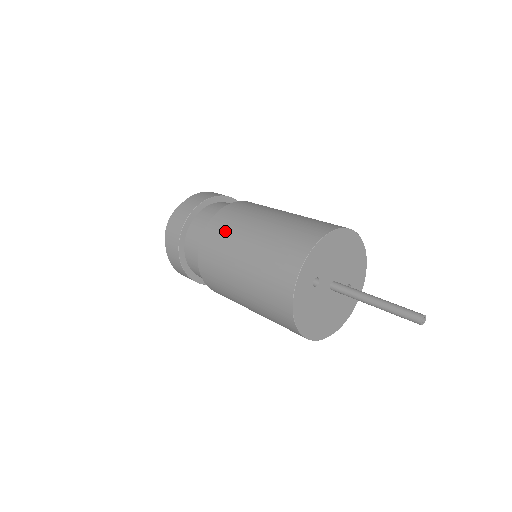
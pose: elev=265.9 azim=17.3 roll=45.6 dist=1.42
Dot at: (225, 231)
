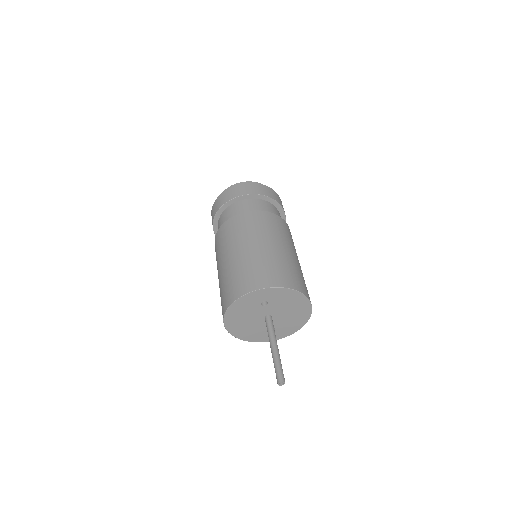
Dot at: (261, 225)
